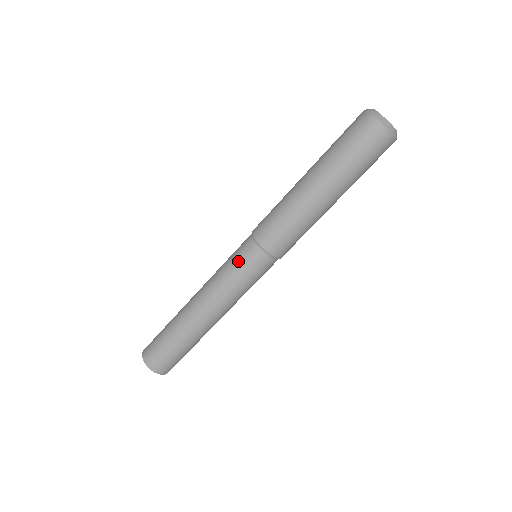
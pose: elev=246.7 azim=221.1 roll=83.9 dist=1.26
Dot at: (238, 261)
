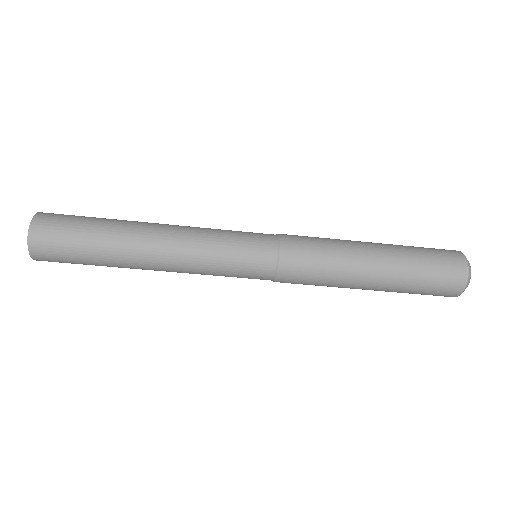
Dot at: (242, 272)
